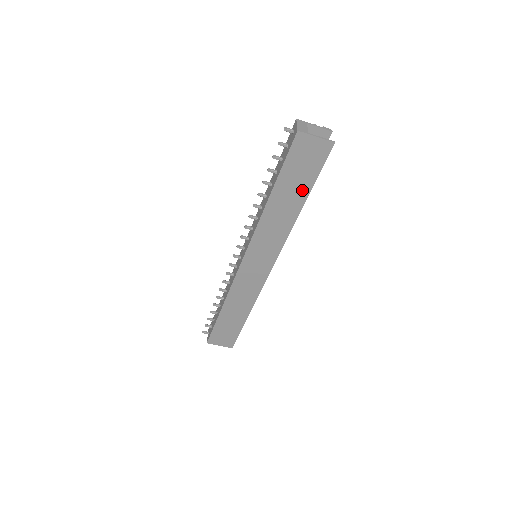
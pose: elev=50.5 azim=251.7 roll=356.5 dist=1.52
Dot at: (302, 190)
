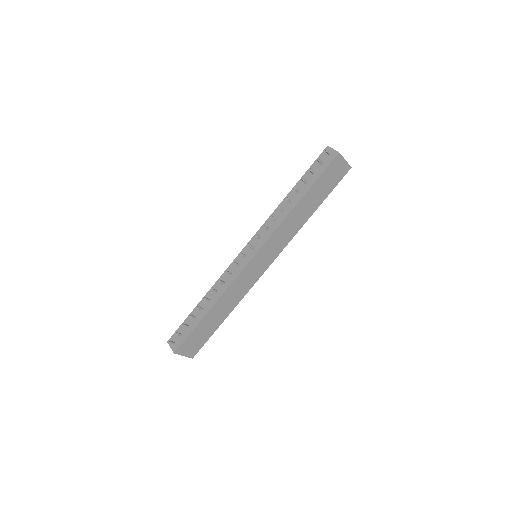
Dot at: (320, 199)
